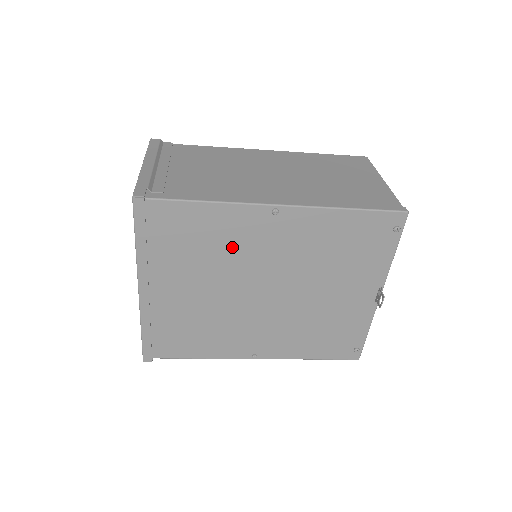
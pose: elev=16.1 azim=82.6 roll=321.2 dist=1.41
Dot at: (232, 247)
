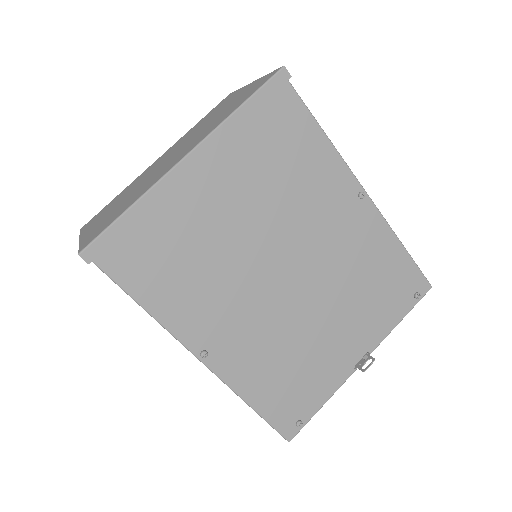
Dot at: (304, 196)
